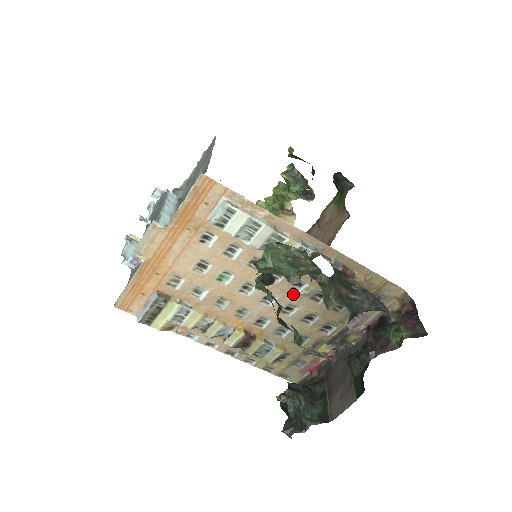
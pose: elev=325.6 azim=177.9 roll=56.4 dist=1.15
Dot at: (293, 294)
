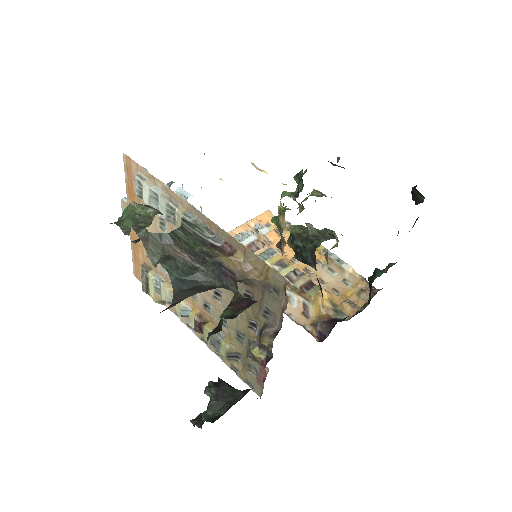
Dot at: occluded
